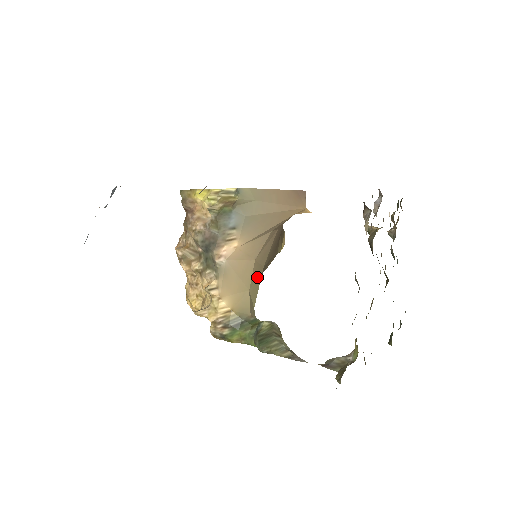
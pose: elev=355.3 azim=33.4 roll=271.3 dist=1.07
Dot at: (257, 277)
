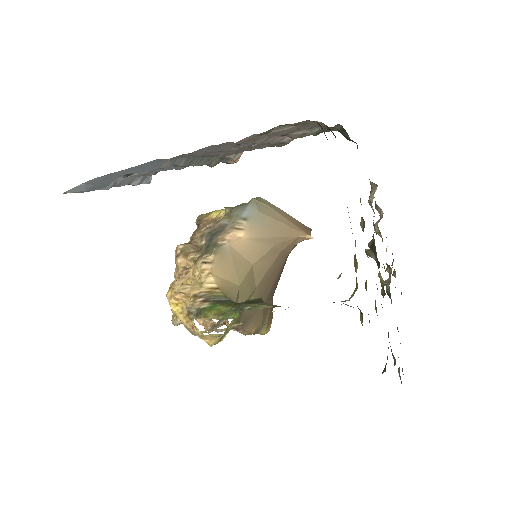
Dot at: (249, 287)
